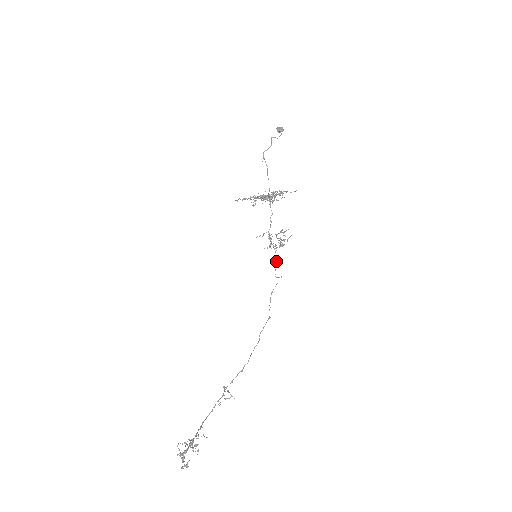
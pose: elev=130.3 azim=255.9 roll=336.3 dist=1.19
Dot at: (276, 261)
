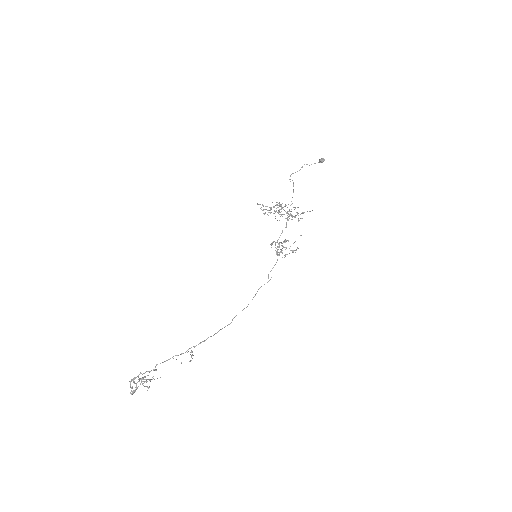
Dot at: (274, 265)
